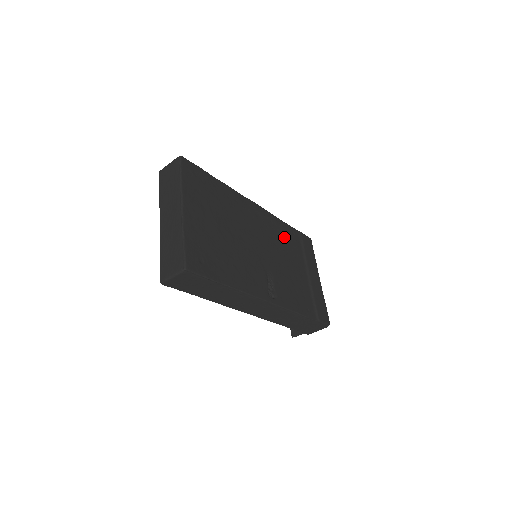
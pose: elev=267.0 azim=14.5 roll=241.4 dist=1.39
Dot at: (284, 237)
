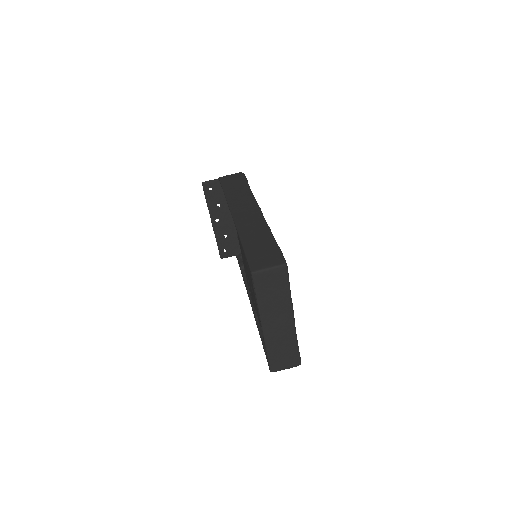
Dot at: occluded
